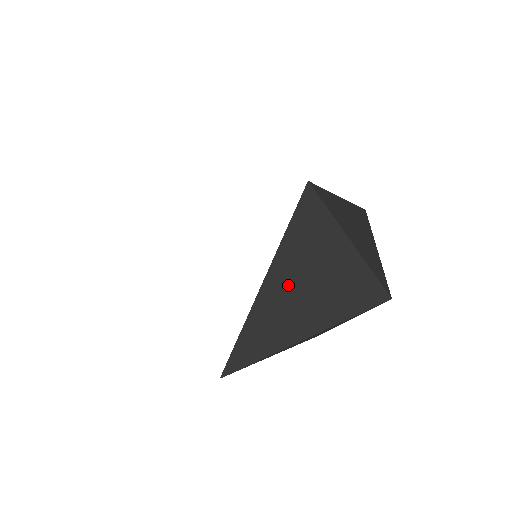
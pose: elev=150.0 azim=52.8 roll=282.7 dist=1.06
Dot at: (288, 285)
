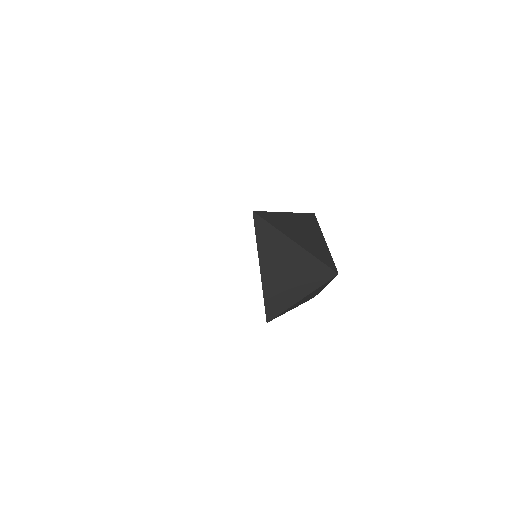
Dot at: (295, 223)
